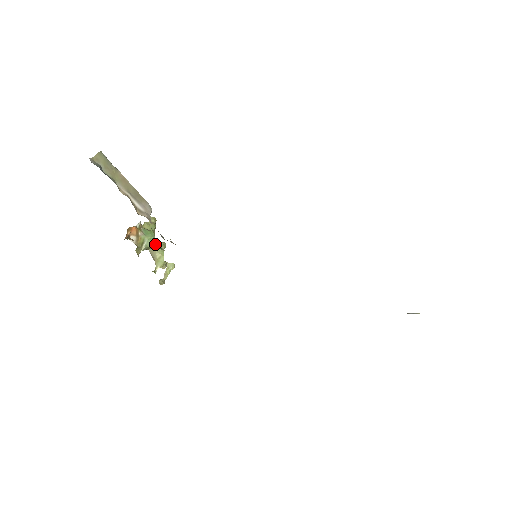
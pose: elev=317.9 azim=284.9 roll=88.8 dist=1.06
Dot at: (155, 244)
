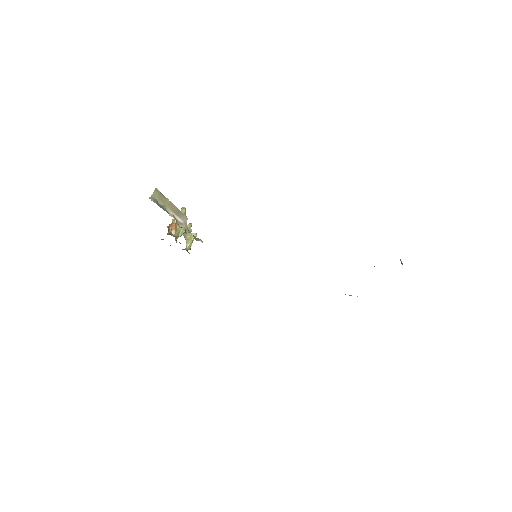
Dot at: (186, 230)
